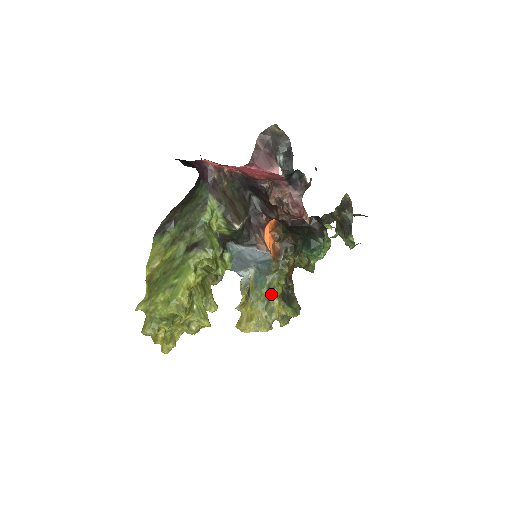
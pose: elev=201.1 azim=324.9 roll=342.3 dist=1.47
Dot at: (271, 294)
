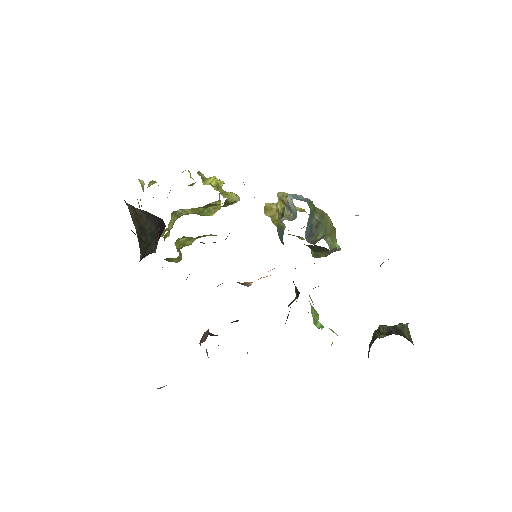
Dot at: occluded
